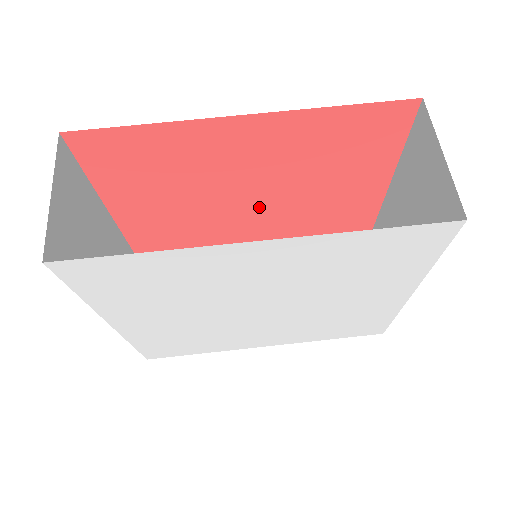
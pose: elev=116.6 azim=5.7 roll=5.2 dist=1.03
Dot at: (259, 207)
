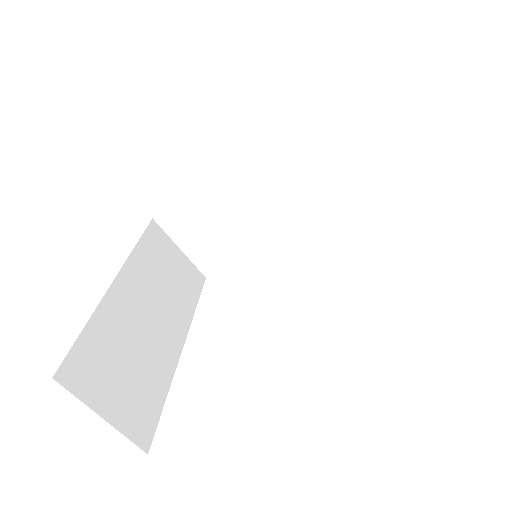
Dot at: occluded
